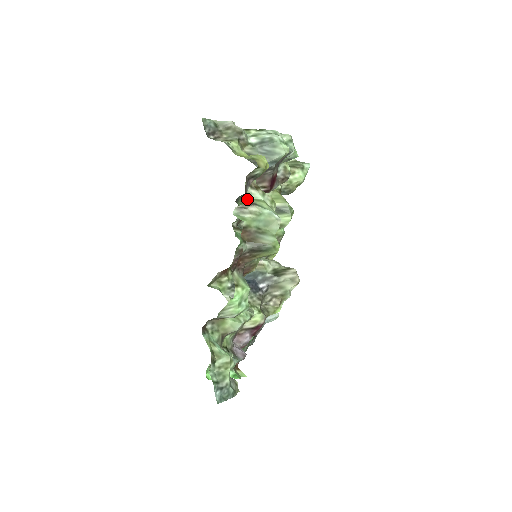
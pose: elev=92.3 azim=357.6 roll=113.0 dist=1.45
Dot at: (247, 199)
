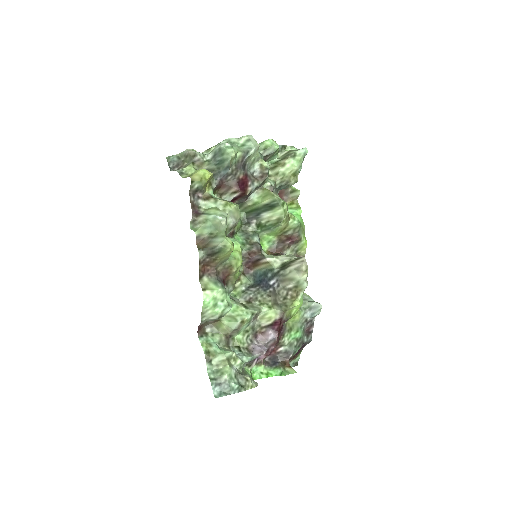
Dot at: (195, 212)
